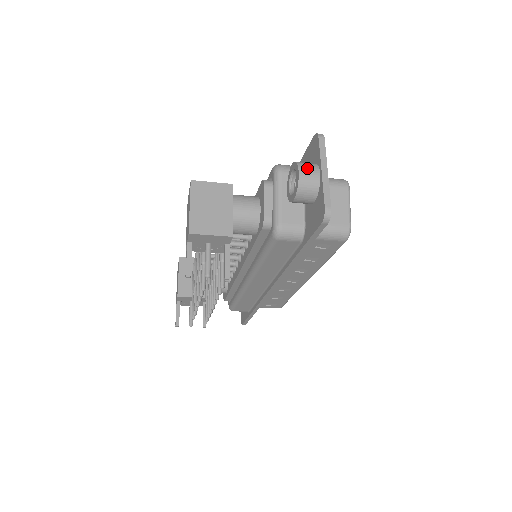
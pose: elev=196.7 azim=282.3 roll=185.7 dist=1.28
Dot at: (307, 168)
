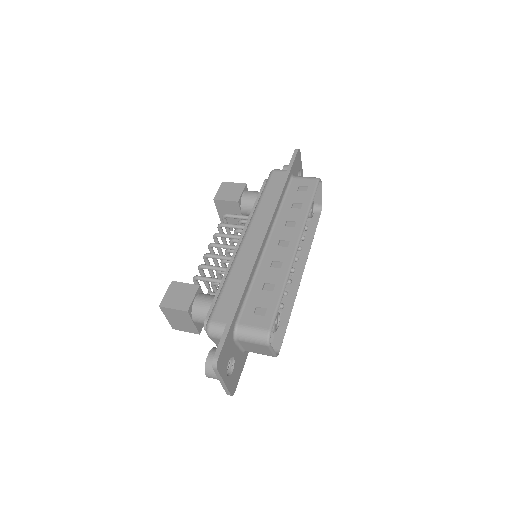
Dot at: (211, 375)
